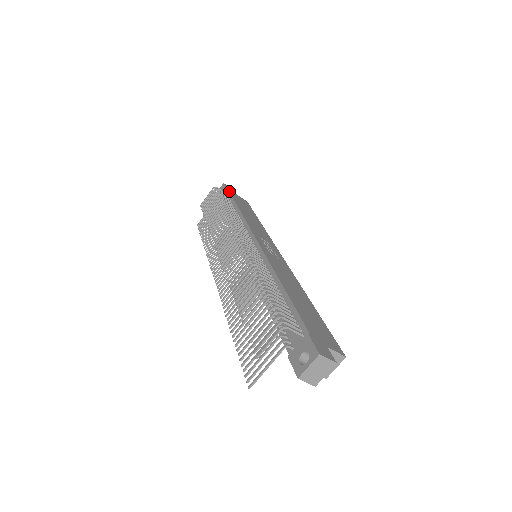
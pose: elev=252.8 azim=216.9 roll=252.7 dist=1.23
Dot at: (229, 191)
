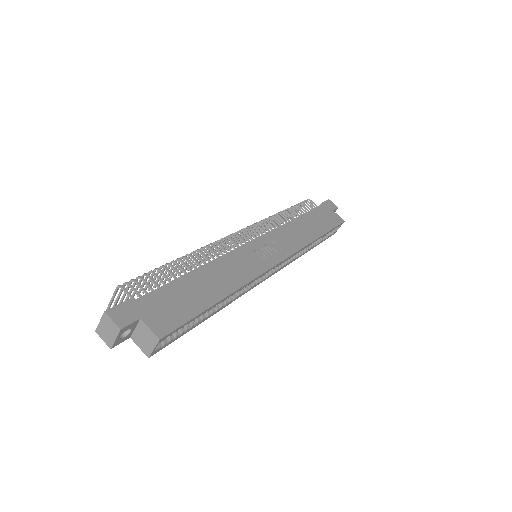
Dot at: (321, 205)
